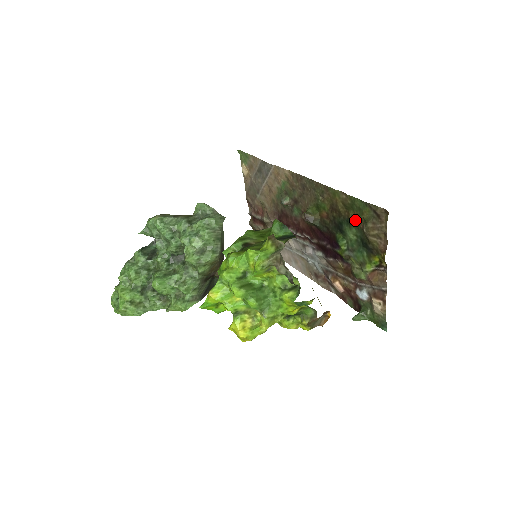
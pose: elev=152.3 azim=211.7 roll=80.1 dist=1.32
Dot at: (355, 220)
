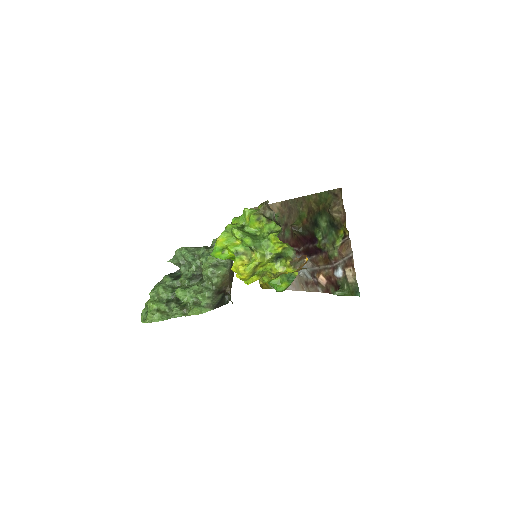
Dot at: (324, 209)
